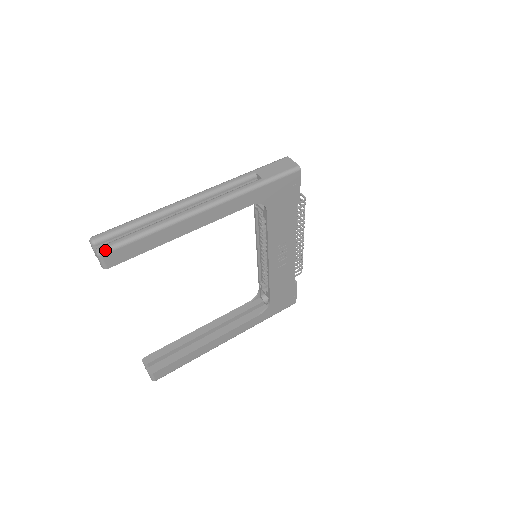
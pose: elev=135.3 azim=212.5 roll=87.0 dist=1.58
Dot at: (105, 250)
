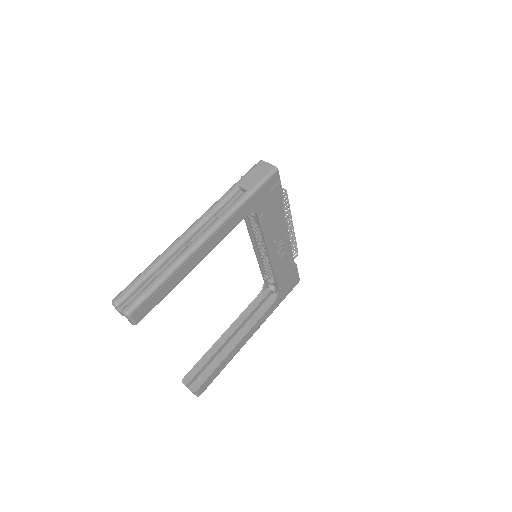
Dot at: (131, 309)
